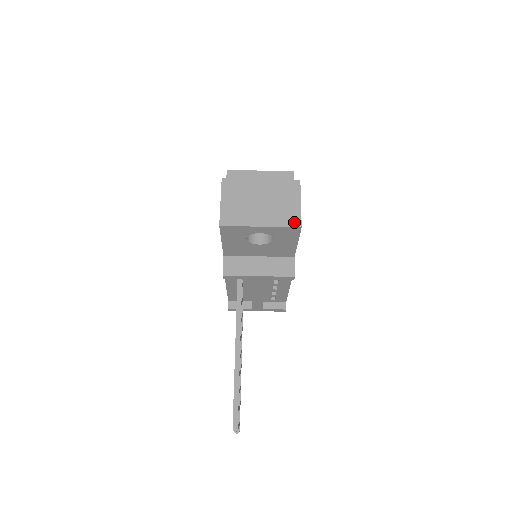
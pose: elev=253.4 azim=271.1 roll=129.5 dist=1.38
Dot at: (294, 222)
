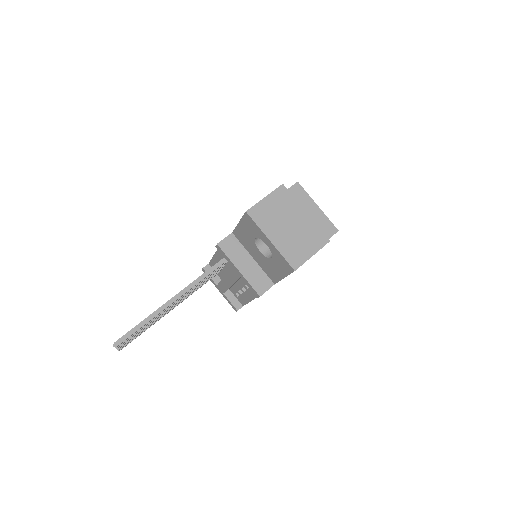
Dot at: (294, 262)
